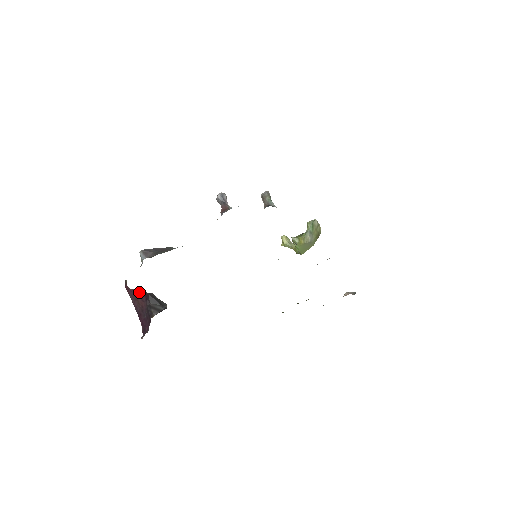
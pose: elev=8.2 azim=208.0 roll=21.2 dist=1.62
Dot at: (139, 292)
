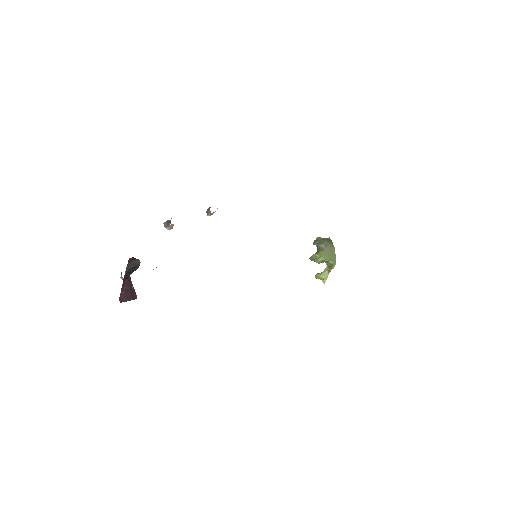
Dot at: (123, 284)
